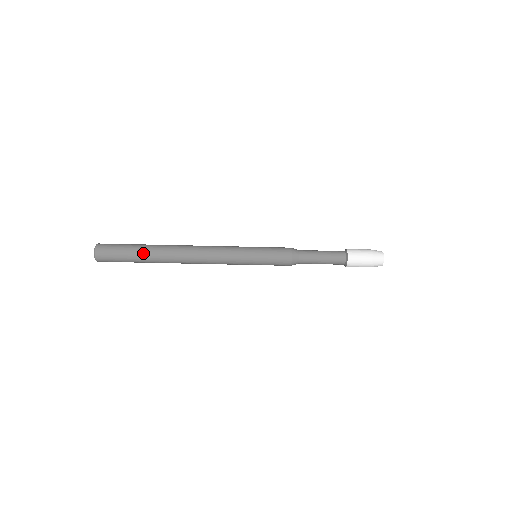
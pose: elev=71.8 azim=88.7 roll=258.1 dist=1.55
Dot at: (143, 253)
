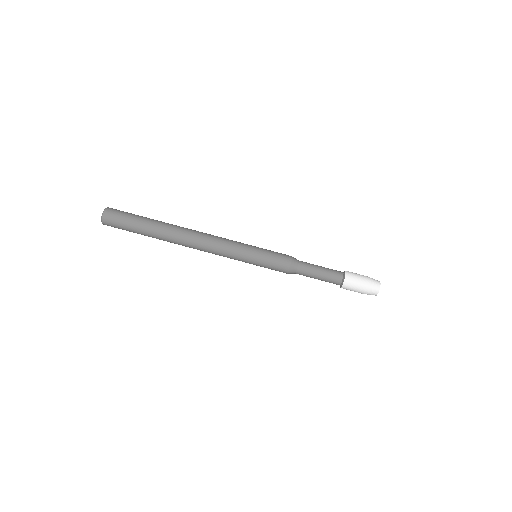
Dot at: (150, 222)
